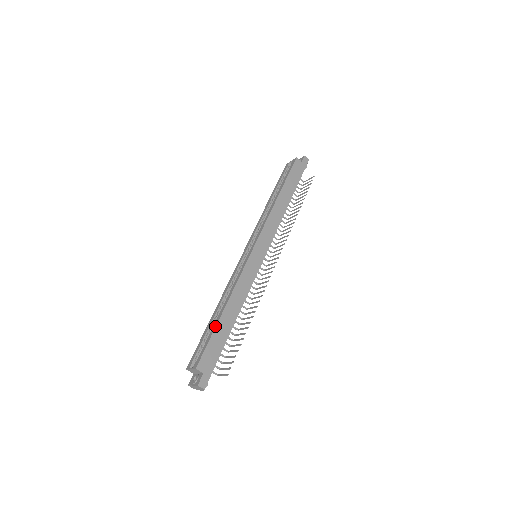
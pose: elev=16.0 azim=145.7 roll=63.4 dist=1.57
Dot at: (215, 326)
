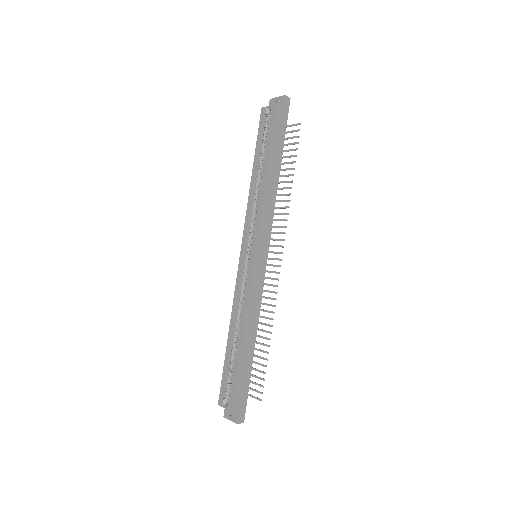
Dot at: (238, 361)
